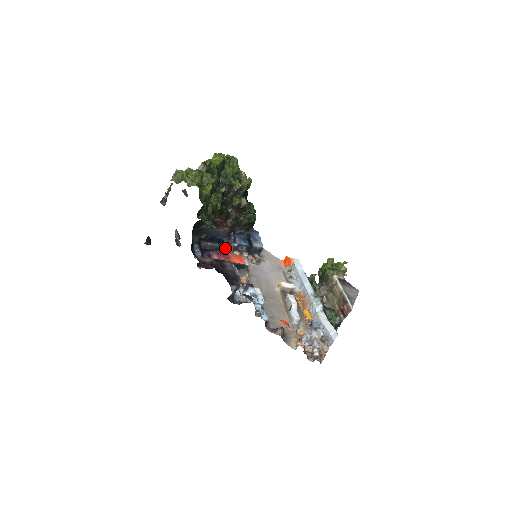
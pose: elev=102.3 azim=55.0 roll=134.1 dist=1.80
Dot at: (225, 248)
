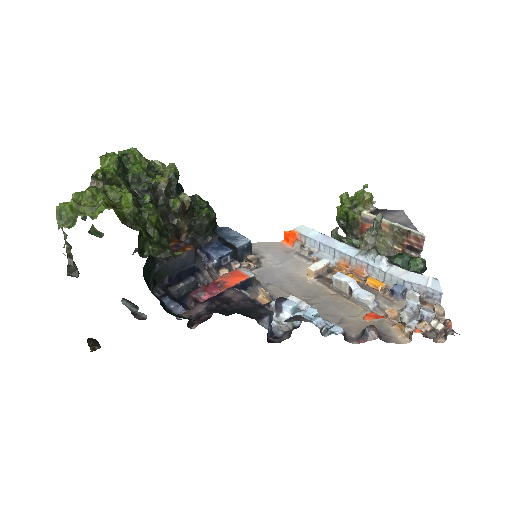
Dot at: (205, 276)
